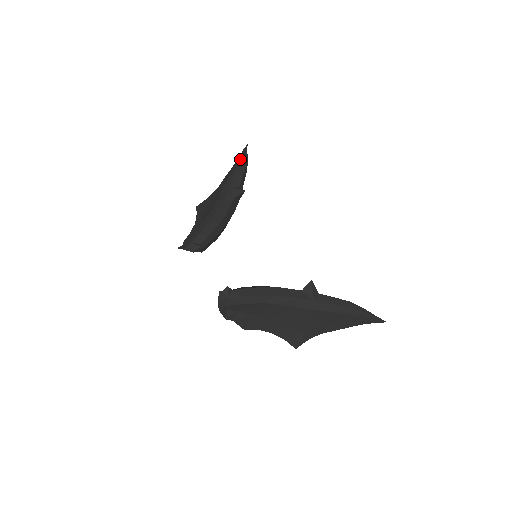
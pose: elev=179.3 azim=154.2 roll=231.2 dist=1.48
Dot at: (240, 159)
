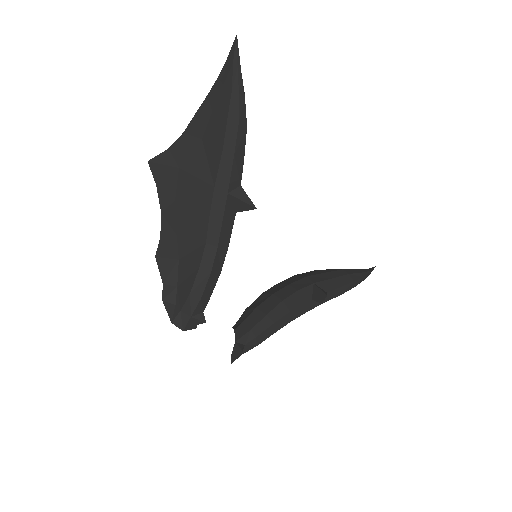
Dot at: (235, 110)
